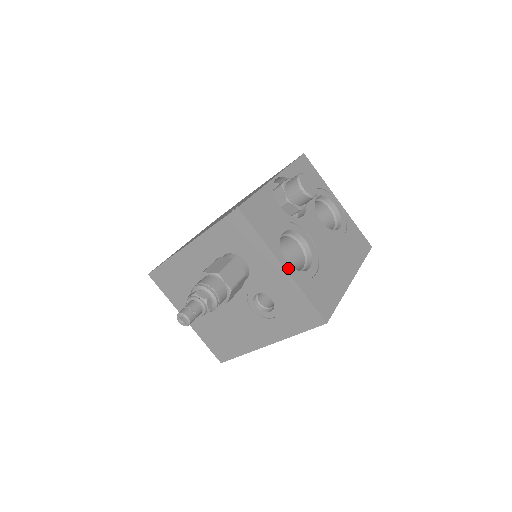
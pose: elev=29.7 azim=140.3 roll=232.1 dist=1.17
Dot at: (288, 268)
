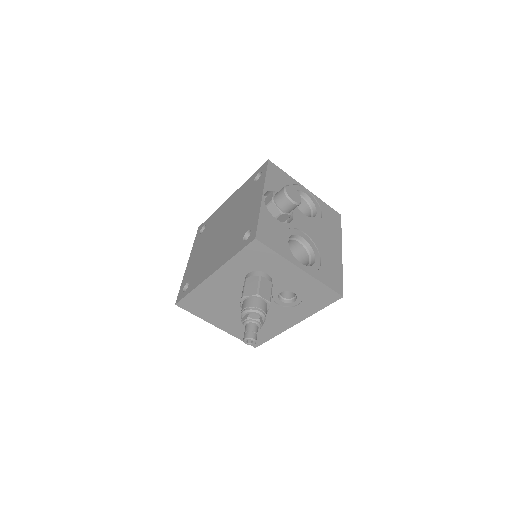
Dot at: (304, 268)
